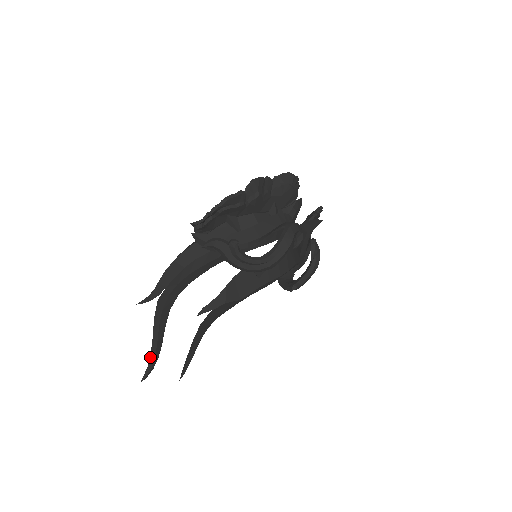
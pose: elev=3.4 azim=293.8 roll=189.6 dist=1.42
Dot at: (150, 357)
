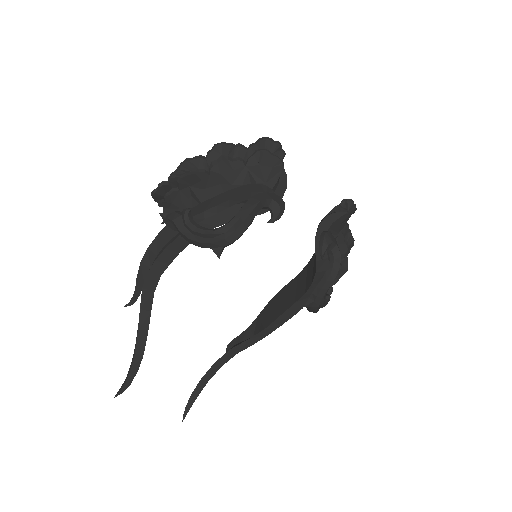
Dot at: (129, 369)
